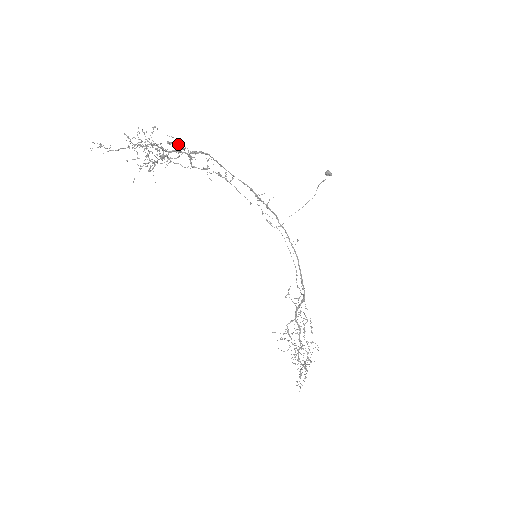
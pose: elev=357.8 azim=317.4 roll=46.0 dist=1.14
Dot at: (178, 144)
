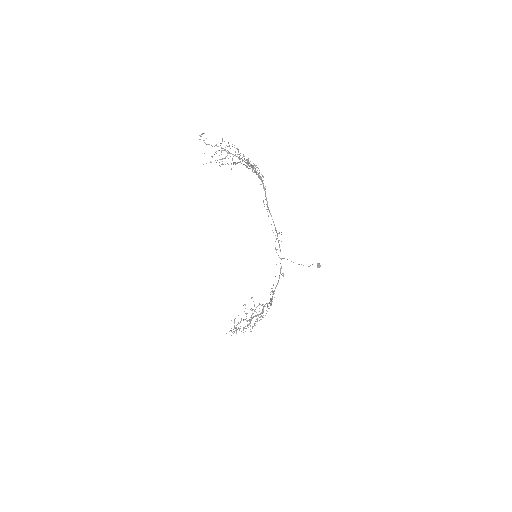
Dot at: (253, 165)
